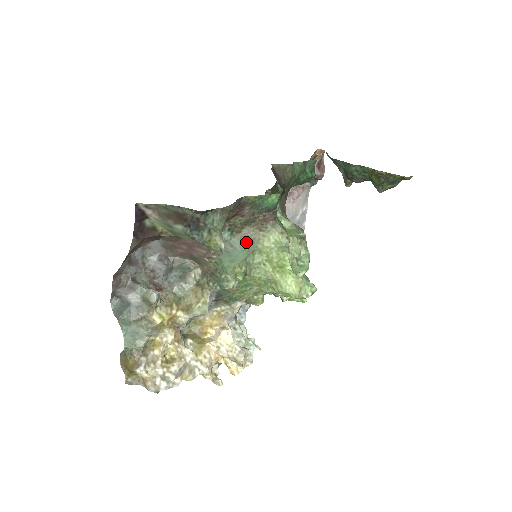
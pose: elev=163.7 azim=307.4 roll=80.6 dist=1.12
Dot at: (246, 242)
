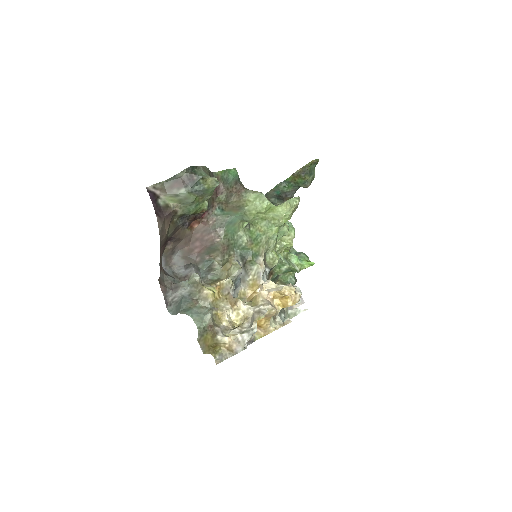
Dot at: (236, 210)
